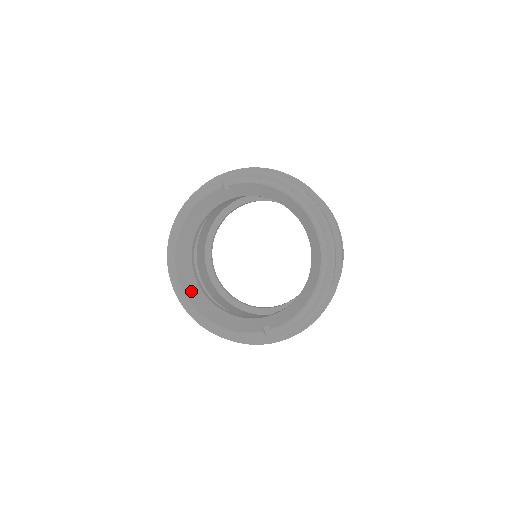
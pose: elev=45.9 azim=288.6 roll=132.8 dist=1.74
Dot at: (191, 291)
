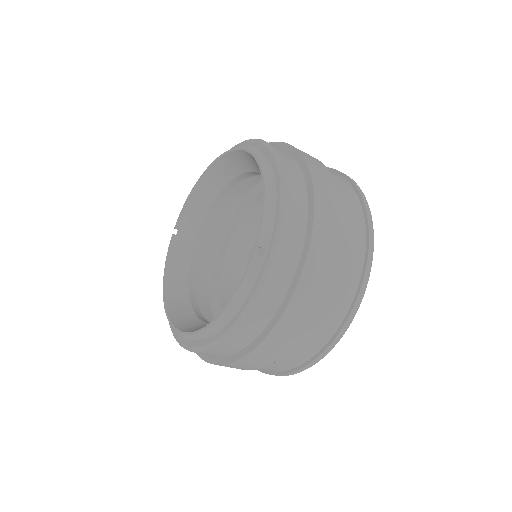
Dot at: occluded
